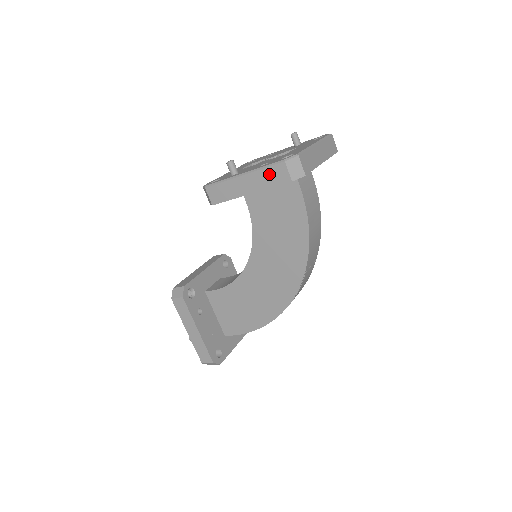
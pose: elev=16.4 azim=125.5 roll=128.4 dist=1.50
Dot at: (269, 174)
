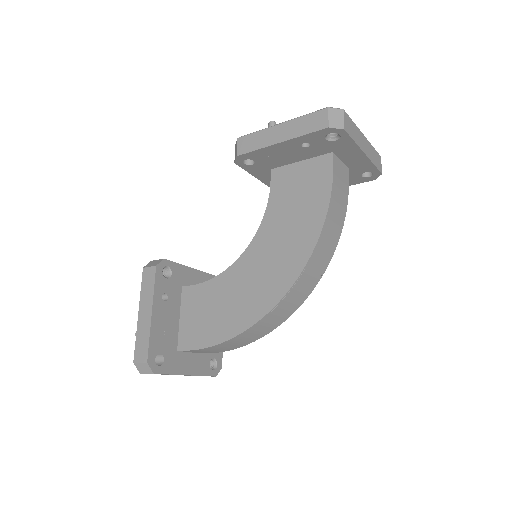
Dot at: (307, 121)
